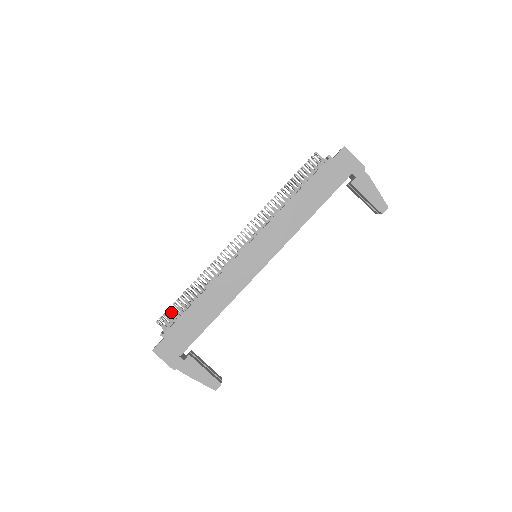
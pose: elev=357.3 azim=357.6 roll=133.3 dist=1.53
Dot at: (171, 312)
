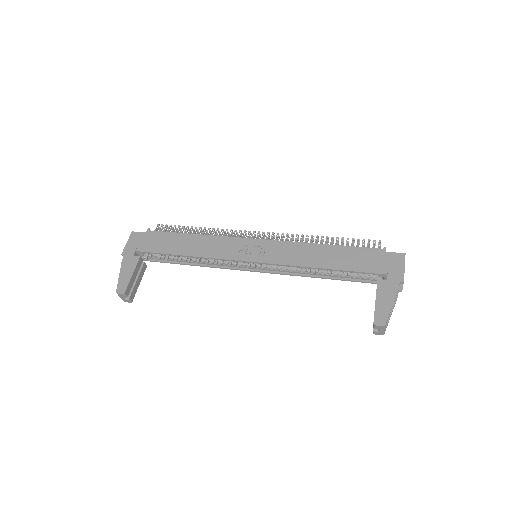
Dot at: (172, 230)
